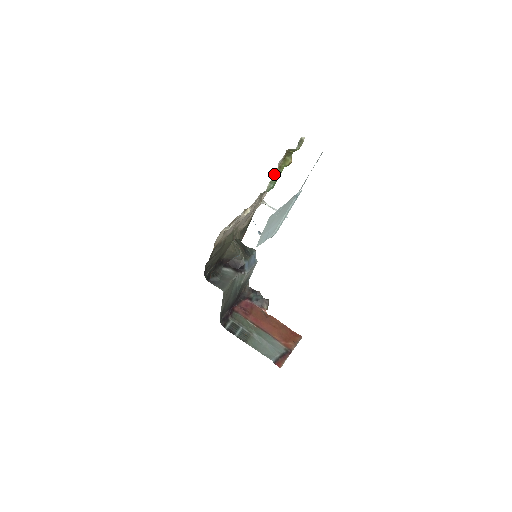
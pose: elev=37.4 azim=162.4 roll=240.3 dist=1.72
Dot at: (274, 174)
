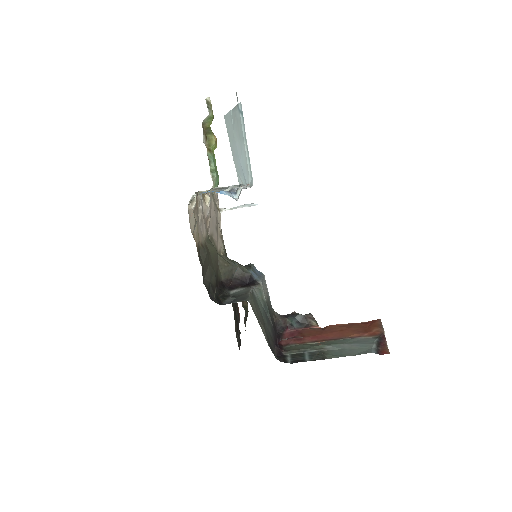
Dot at: (208, 159)
